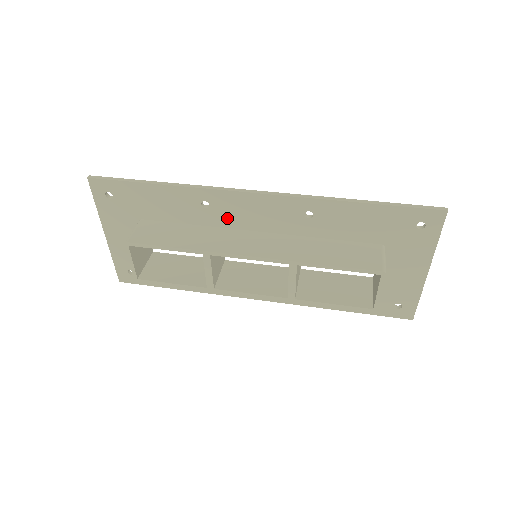
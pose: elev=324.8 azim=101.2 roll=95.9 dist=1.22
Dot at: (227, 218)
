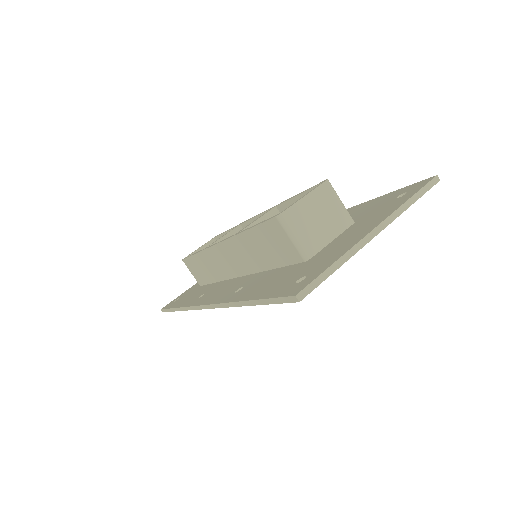
Dot at: occluded
